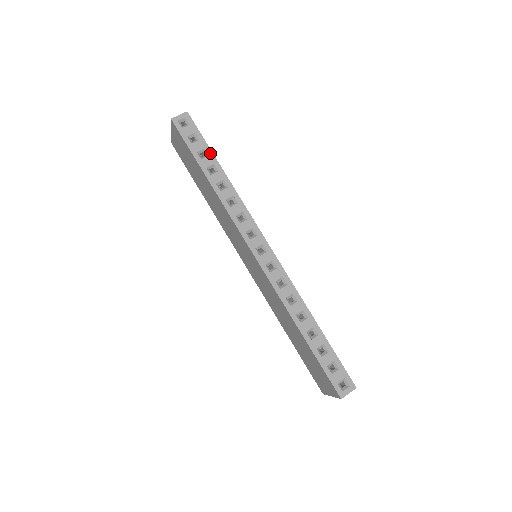
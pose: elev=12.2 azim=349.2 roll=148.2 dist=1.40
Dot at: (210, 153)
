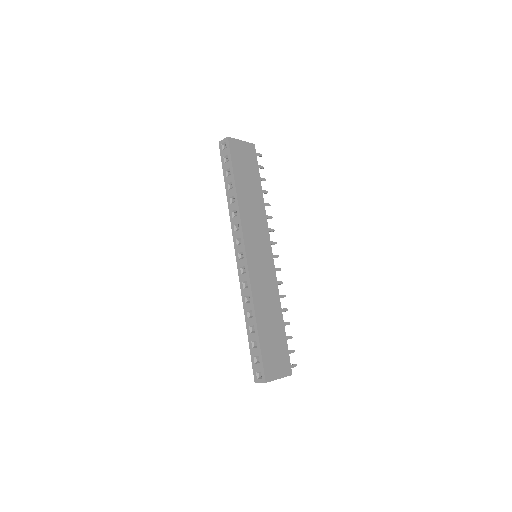
Dot at: (232, 172)
